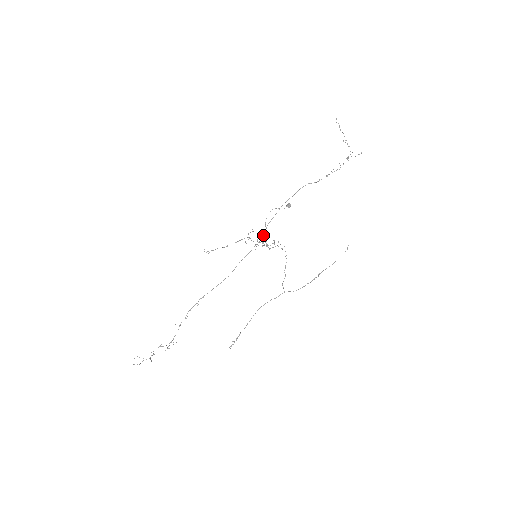
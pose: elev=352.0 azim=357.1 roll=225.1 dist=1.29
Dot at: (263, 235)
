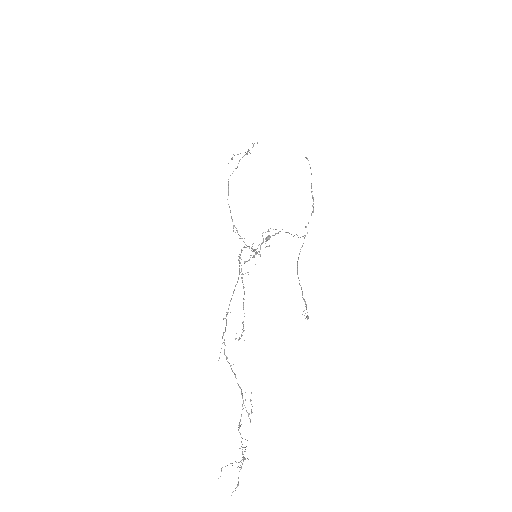
Dot at: occluded
